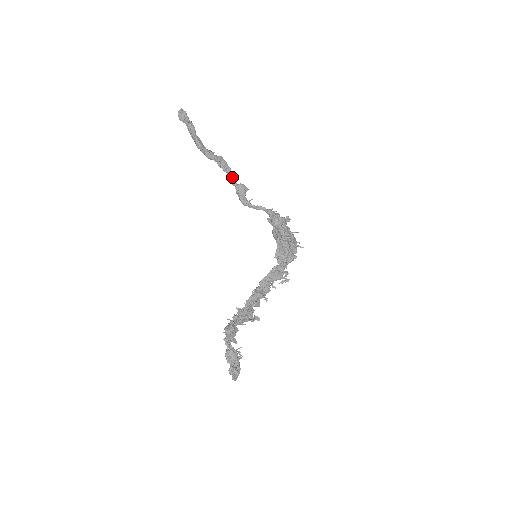
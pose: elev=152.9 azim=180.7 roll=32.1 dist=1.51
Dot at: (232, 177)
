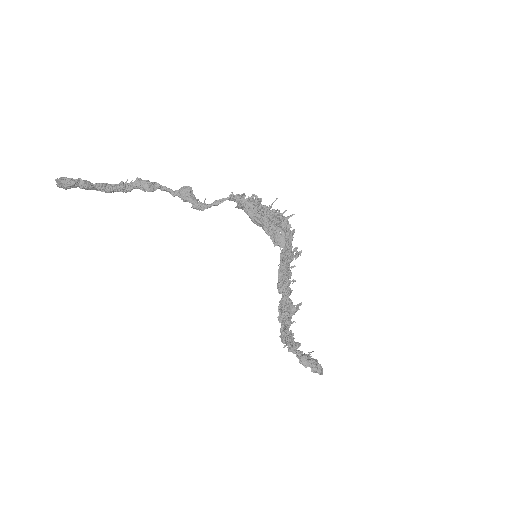
Dot at: (166, 189)
